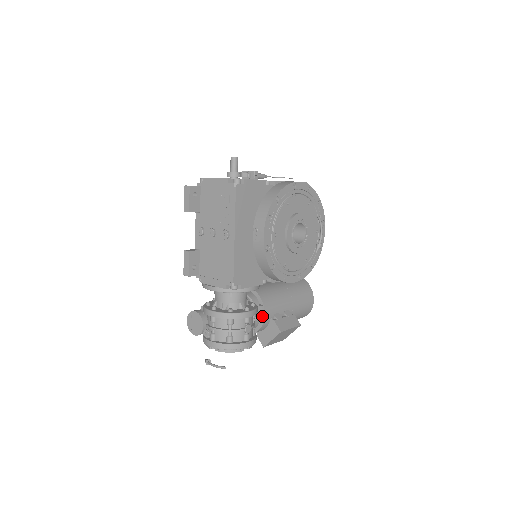
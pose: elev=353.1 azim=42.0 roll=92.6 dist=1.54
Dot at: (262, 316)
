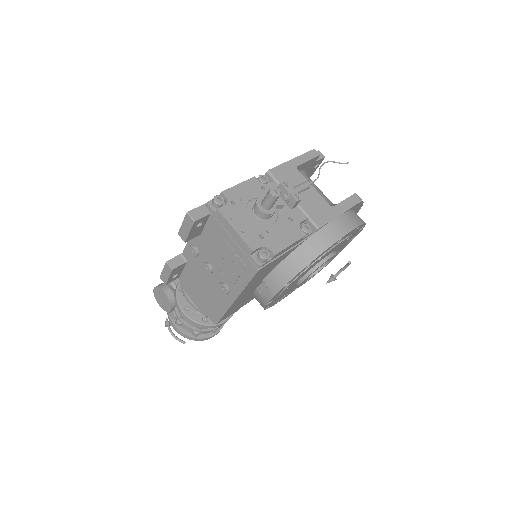
Dot at: occluded
